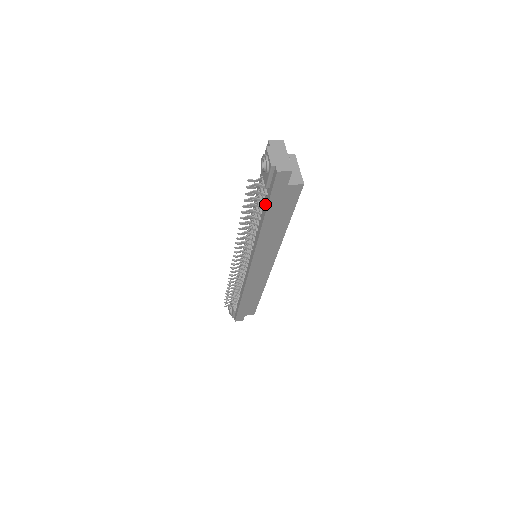
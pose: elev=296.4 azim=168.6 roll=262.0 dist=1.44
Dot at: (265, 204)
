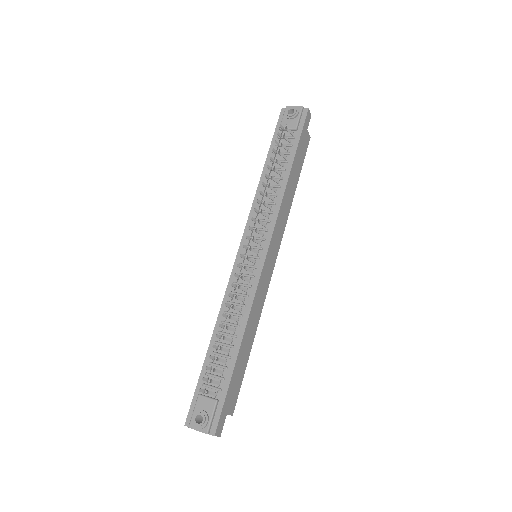
Dot at: (293, 148)
